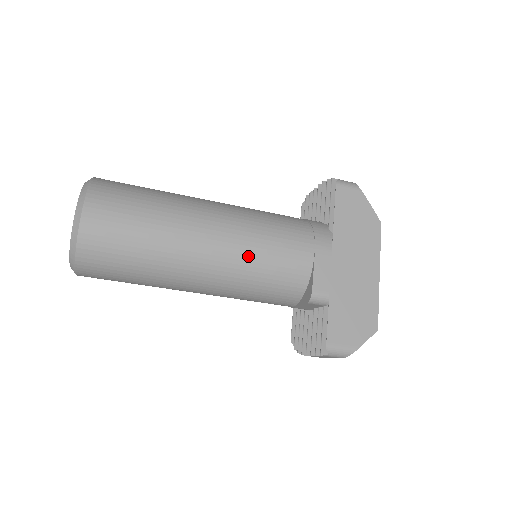
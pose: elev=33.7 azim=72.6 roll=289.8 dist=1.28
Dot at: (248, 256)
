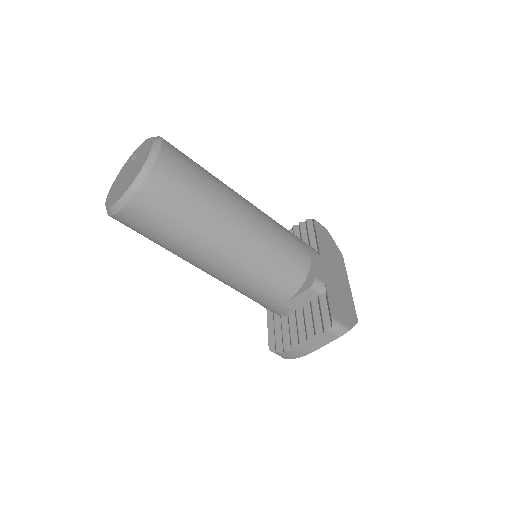
Dot at: (272, 235)
